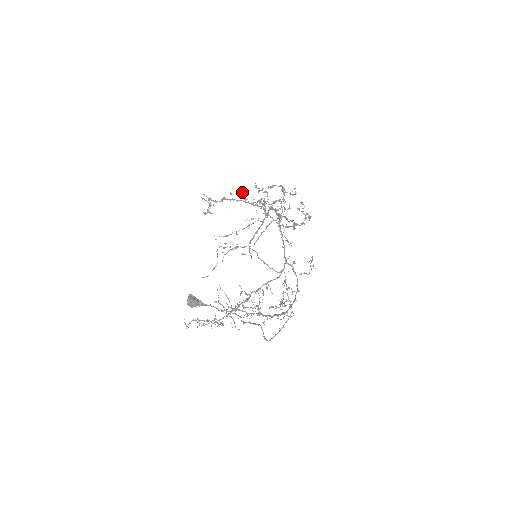
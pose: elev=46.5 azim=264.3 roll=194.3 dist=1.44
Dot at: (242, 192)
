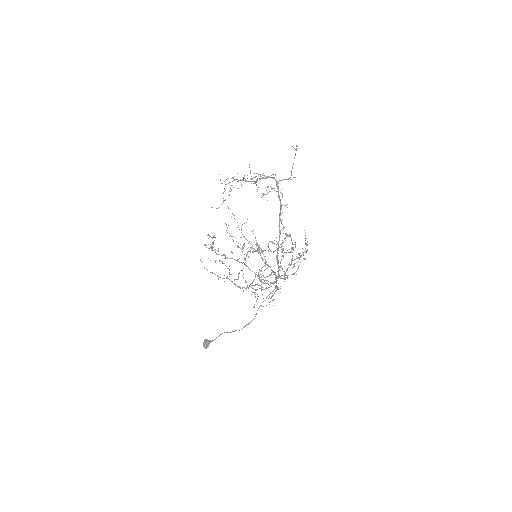
Dot at: occluded
